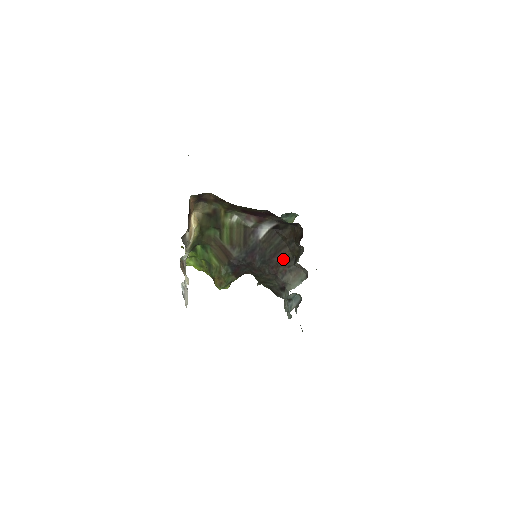
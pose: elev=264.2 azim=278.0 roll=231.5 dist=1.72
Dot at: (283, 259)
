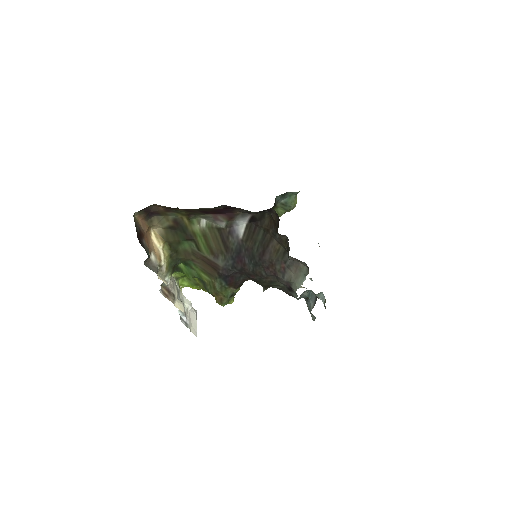
Dot at: (275, 255)
